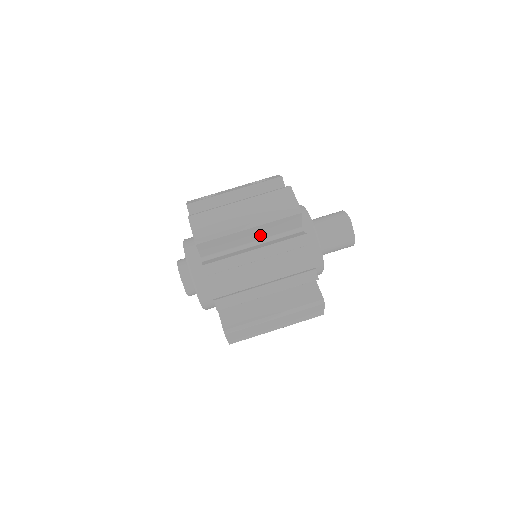
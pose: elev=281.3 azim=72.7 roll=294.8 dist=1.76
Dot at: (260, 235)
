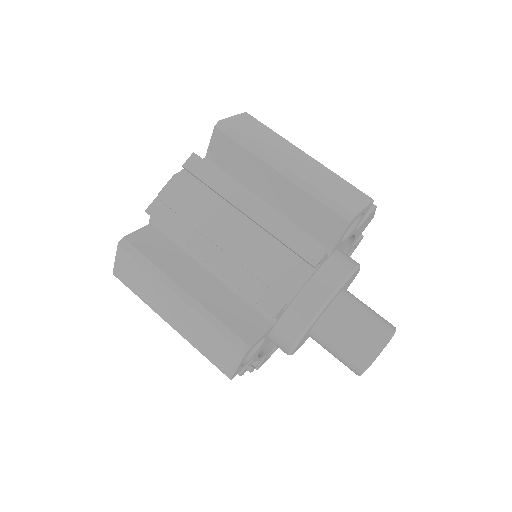
Dot at: (282, 202)
